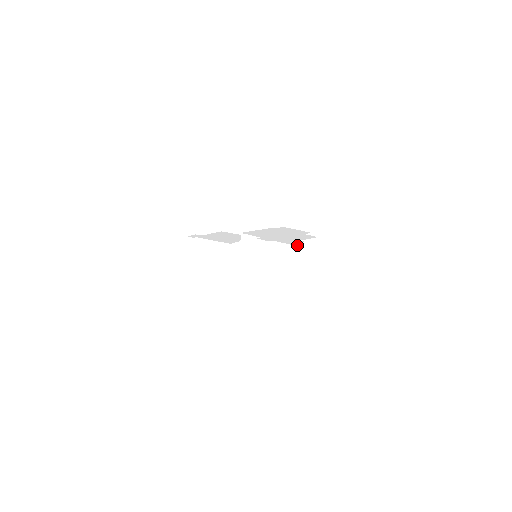
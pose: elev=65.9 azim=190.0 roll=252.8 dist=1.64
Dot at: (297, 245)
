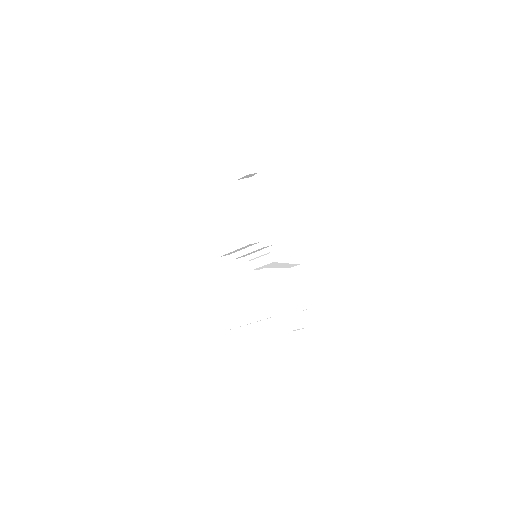
Dot at: occluded
